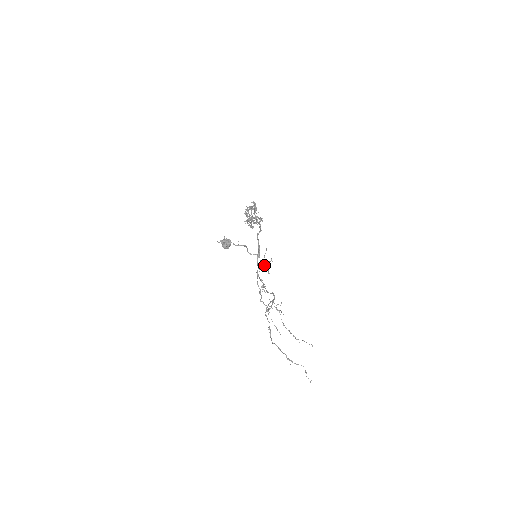
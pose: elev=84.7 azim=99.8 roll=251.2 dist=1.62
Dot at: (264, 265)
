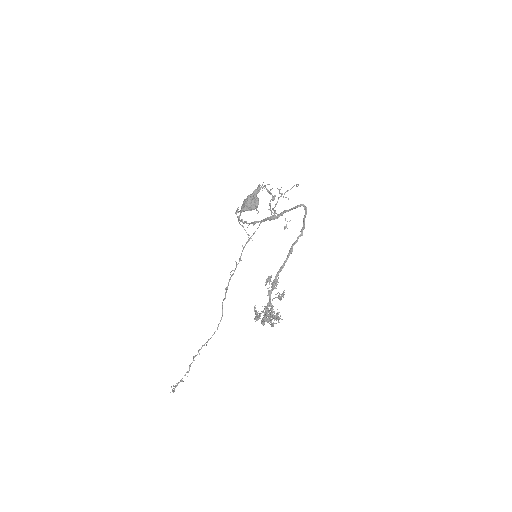
Dot at: (274, 210)
